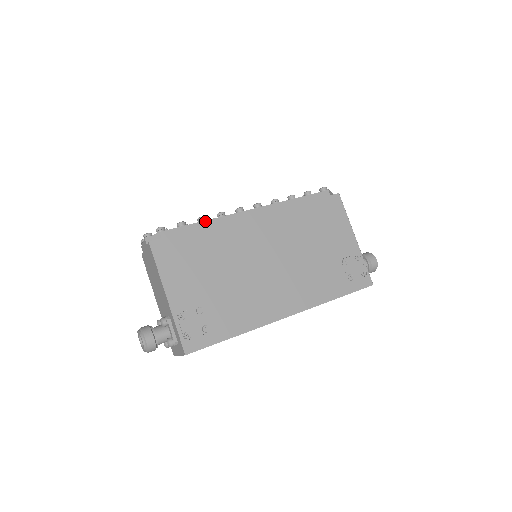
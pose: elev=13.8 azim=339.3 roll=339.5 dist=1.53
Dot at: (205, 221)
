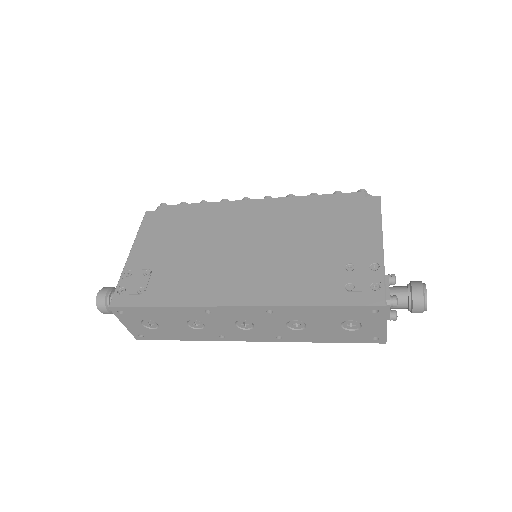
Dot at: (203, 203)
